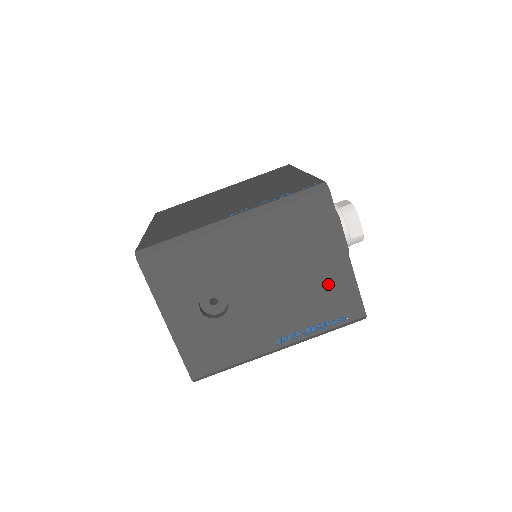
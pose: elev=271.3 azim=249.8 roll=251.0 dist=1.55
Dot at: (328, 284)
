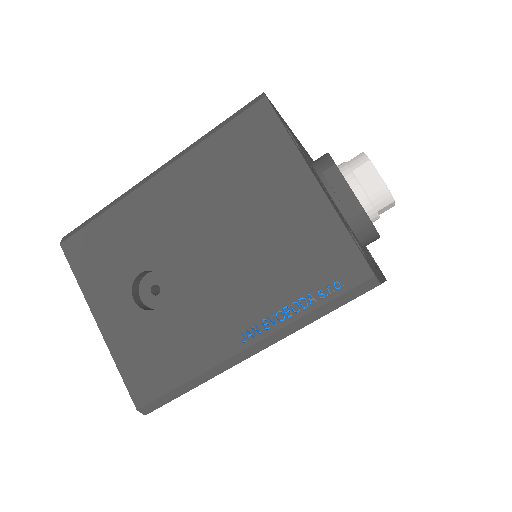
Dot at: (297, 233)
